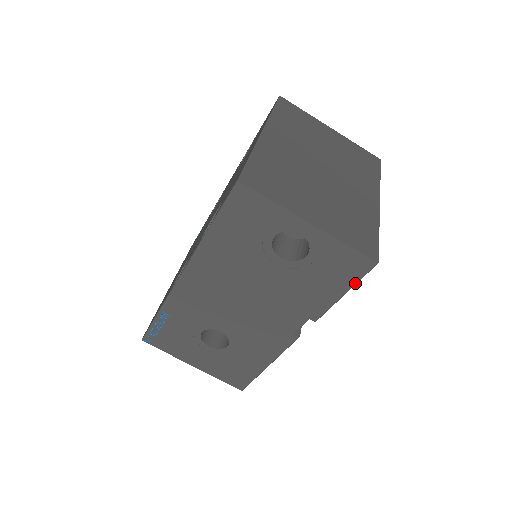
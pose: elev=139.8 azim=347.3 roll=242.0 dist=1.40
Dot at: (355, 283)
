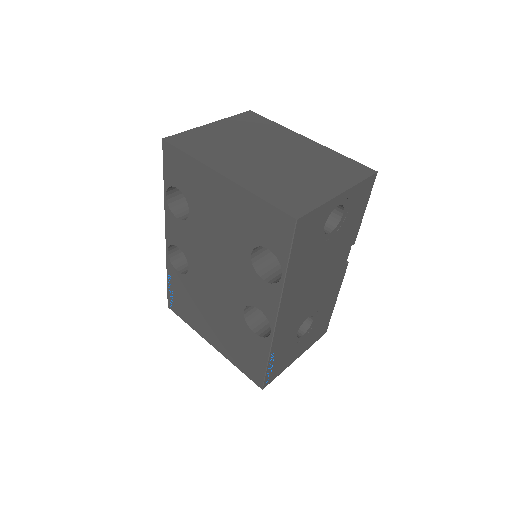
Dot at: (369, 197)
